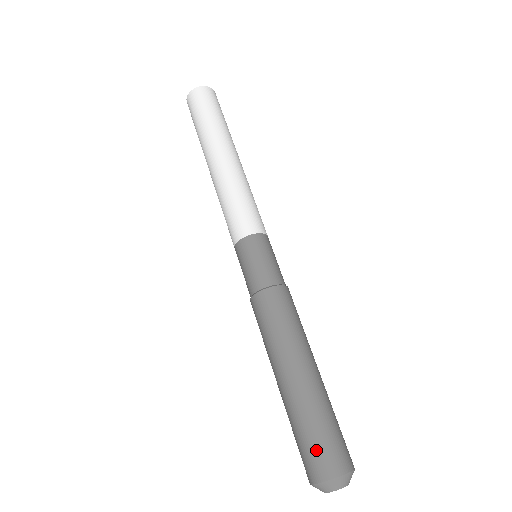
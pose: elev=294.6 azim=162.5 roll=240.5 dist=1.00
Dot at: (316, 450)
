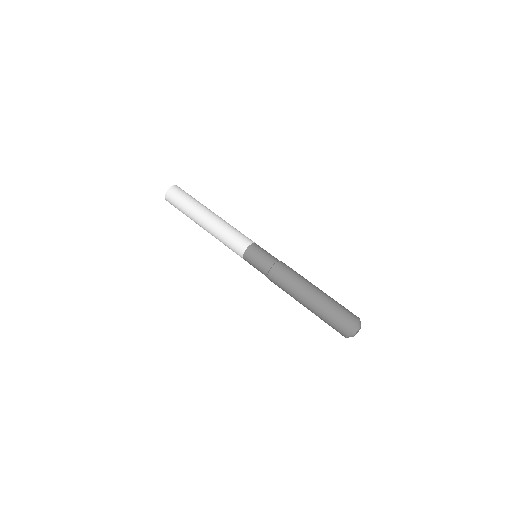
Dot at: (346, 311)
